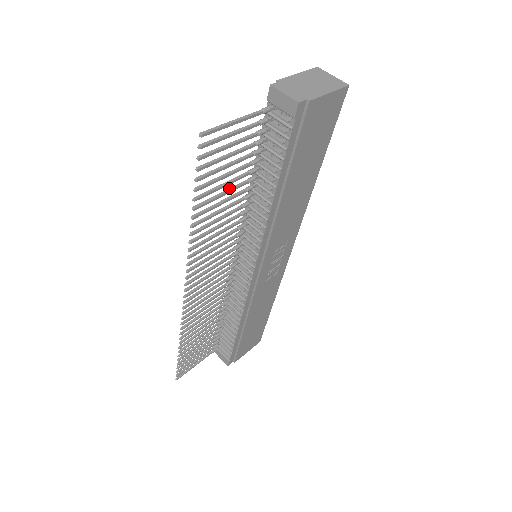
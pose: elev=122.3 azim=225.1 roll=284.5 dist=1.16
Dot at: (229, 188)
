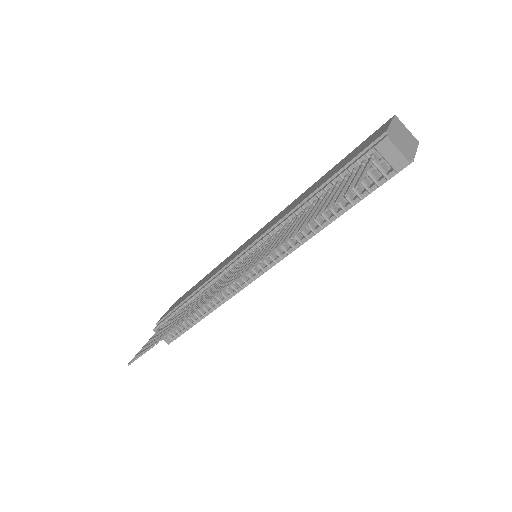
Dot at: (306, 214)
